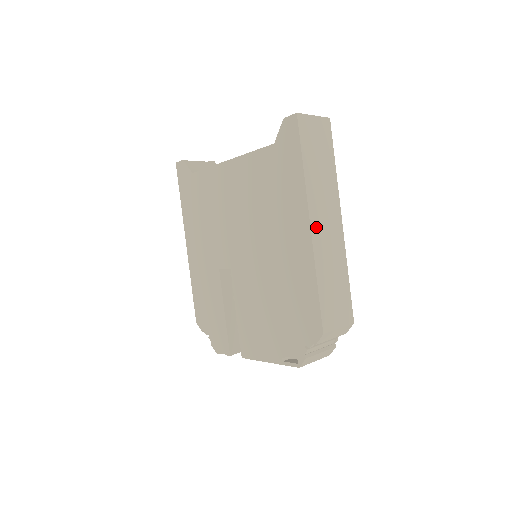
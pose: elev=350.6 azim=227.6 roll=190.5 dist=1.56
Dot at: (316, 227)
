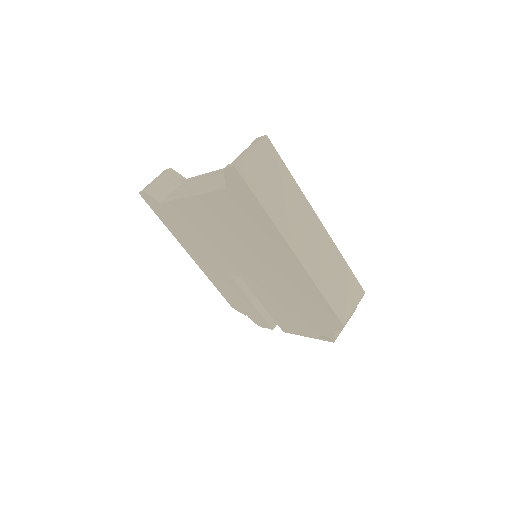
Dot at: (300, 250)
